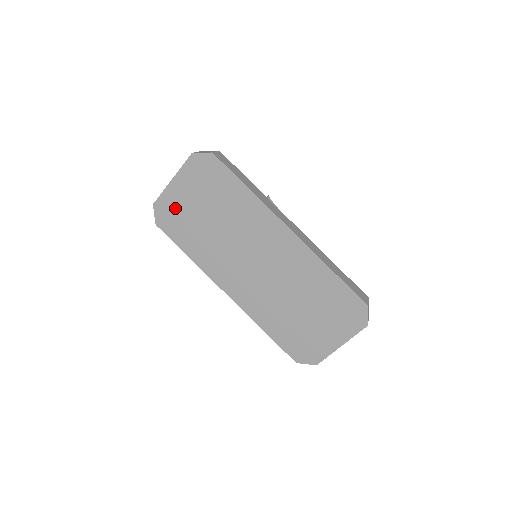
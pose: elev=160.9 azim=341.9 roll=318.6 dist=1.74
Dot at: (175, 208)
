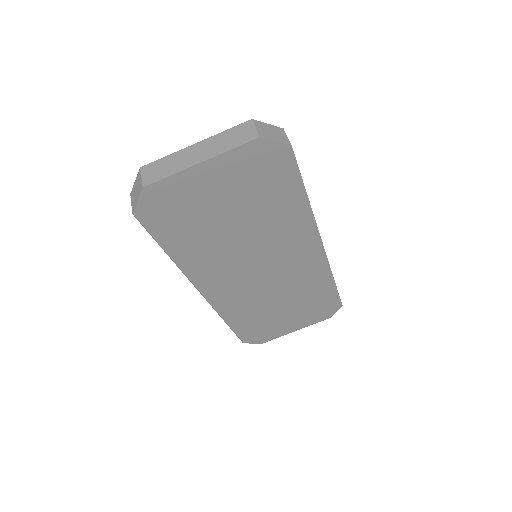
Dot at: (183, 200)
